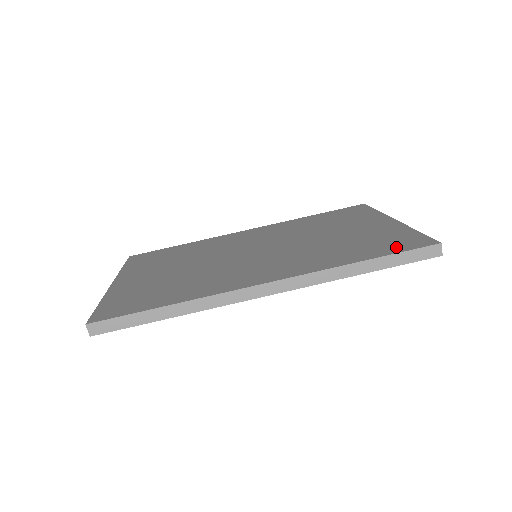
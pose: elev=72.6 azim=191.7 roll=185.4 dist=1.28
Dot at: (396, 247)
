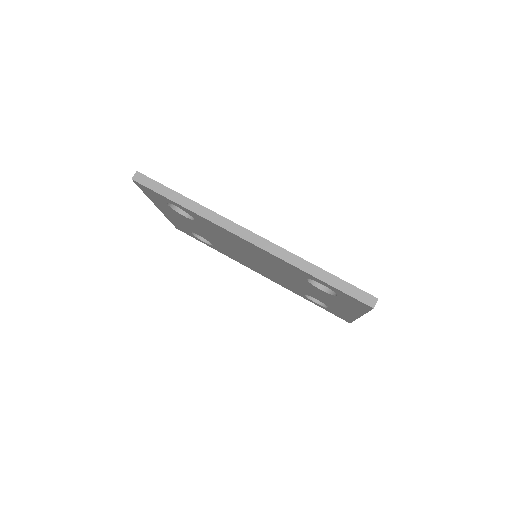
Dot at: occluded
